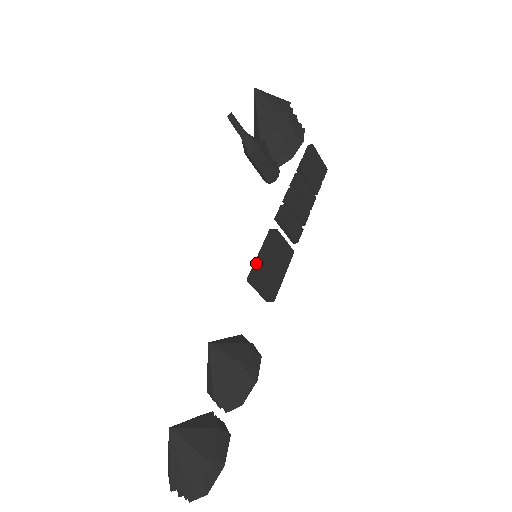
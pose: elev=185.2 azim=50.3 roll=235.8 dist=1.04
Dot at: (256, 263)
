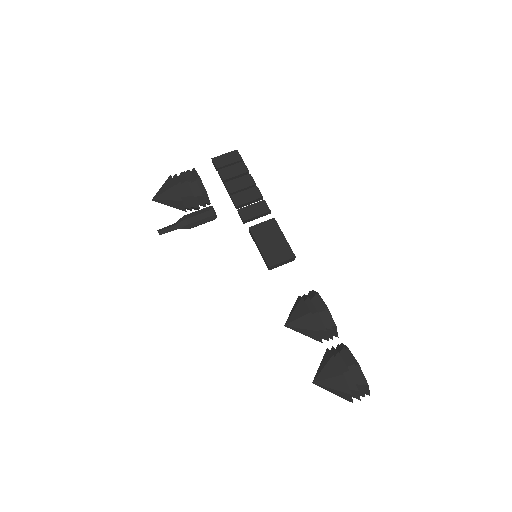
Dot at: (262, 257)
